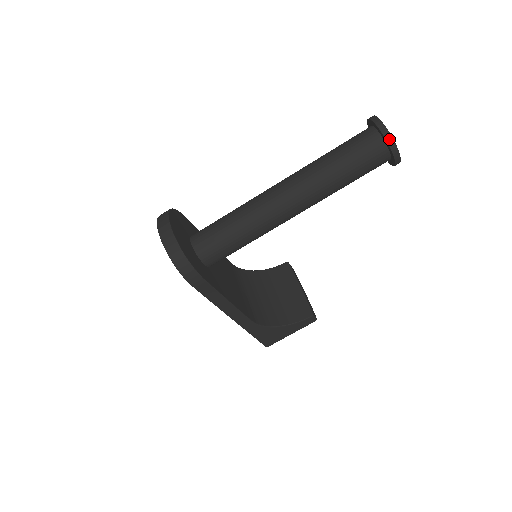
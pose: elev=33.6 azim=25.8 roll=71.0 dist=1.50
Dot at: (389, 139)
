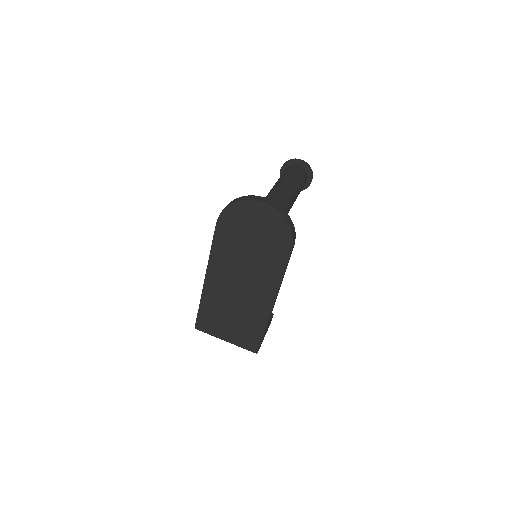
Dot at: (311, 169)
